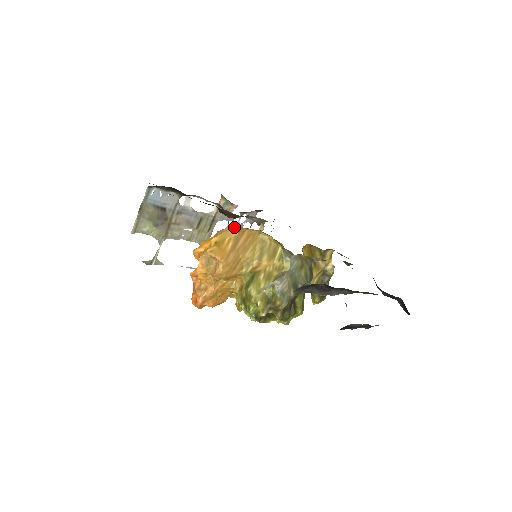
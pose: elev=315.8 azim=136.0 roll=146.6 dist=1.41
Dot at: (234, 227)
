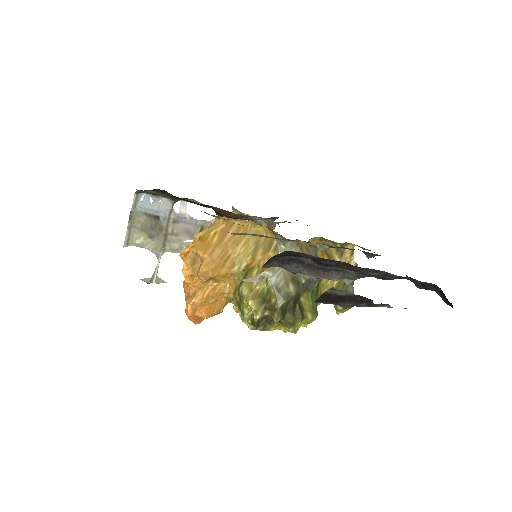
Dot at: (221, 219)
